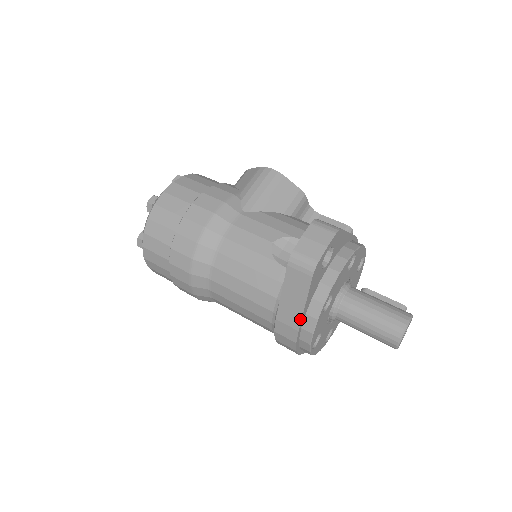
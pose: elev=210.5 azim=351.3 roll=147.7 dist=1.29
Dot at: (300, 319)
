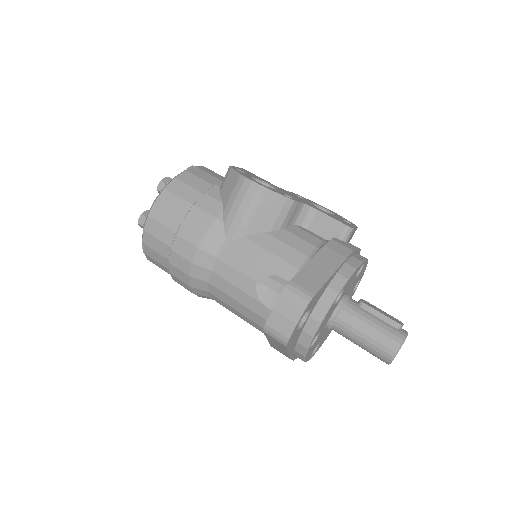
Dot at: (289, 356)
